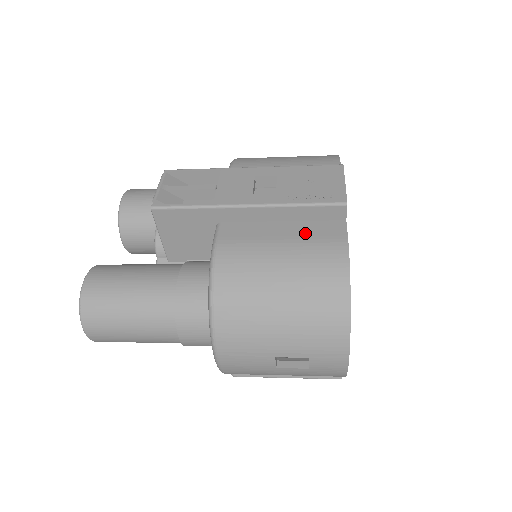
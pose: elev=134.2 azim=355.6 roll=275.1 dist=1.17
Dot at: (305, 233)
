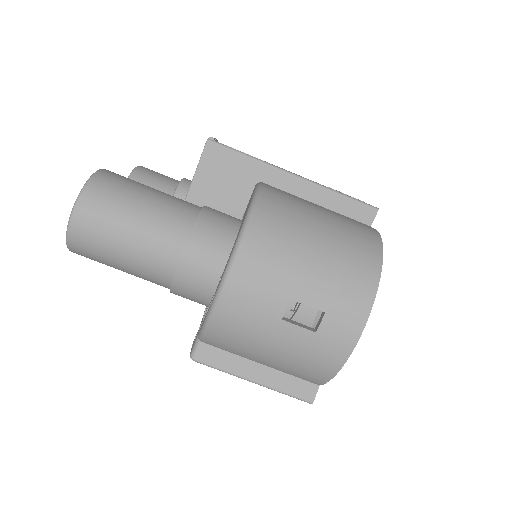
Dot at: occluded
